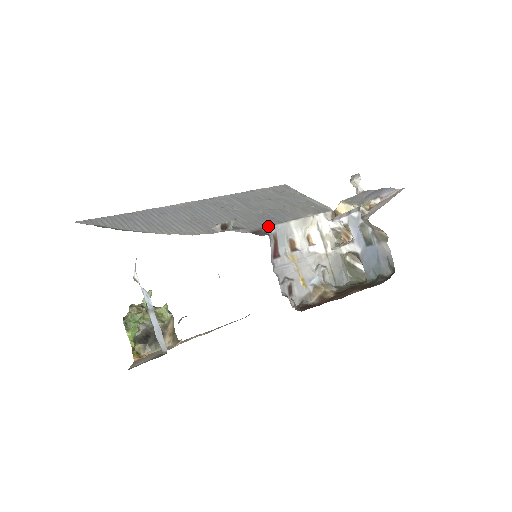
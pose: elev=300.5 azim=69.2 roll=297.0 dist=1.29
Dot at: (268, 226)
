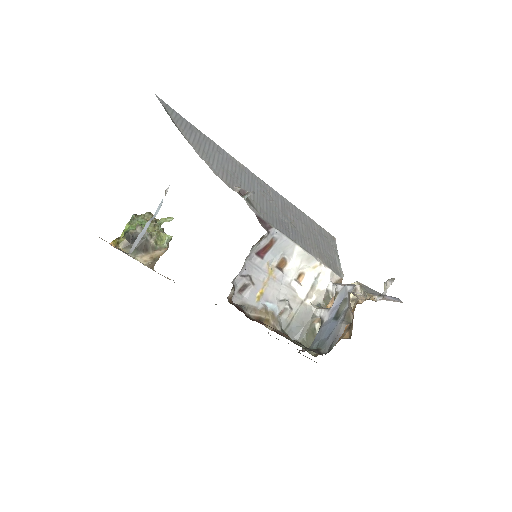
Dot at: (276, 228)
